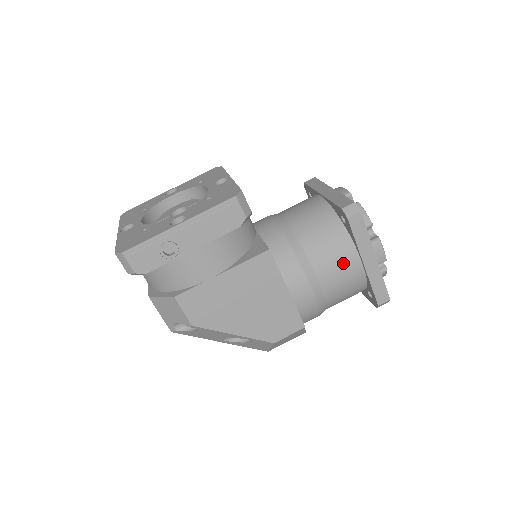
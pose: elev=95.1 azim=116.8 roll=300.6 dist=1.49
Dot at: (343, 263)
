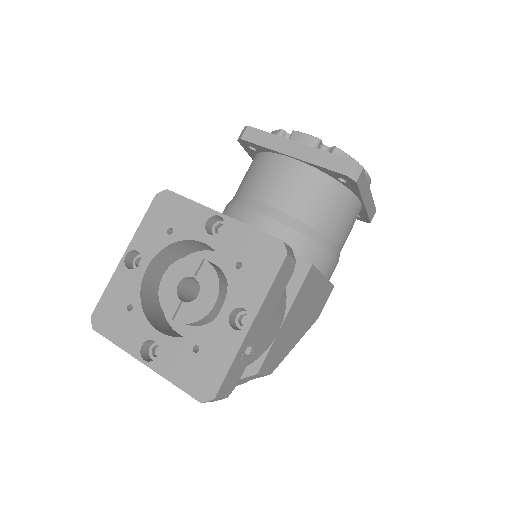
Dot at: (351, 217)
